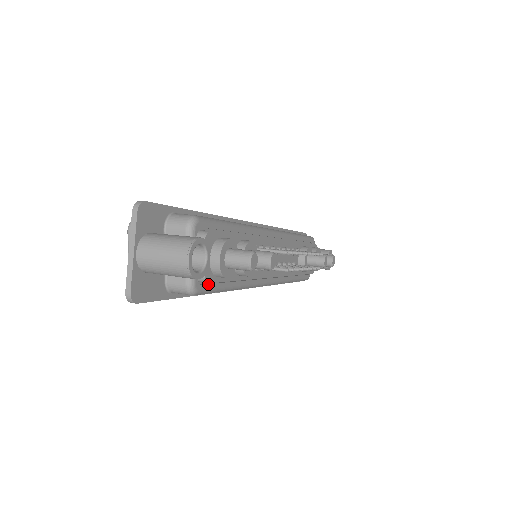
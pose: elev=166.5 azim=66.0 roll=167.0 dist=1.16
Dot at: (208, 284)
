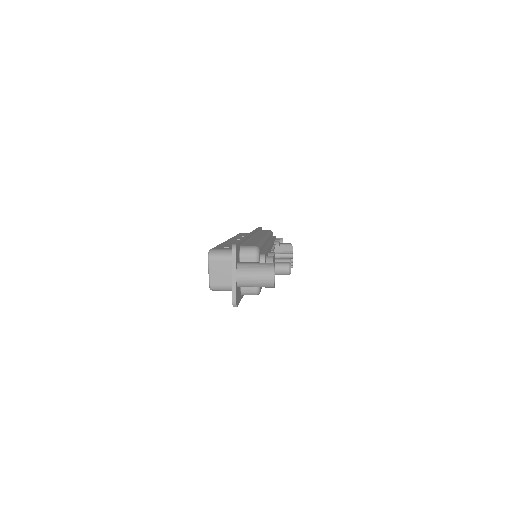
Dot at: occluded
